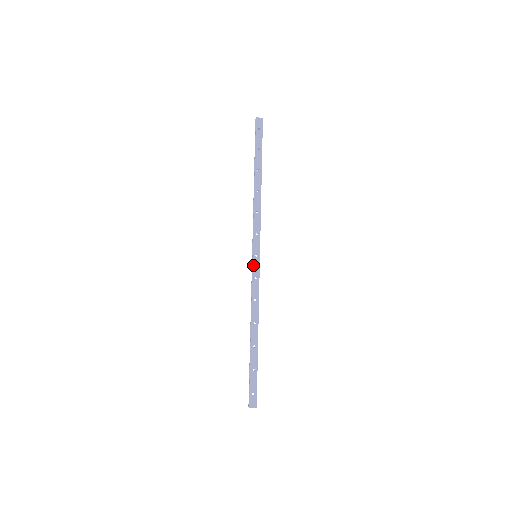
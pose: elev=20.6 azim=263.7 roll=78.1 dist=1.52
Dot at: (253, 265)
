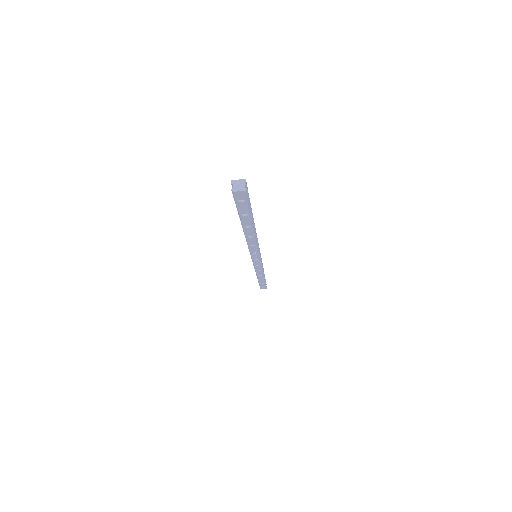
Dot at: occluded
